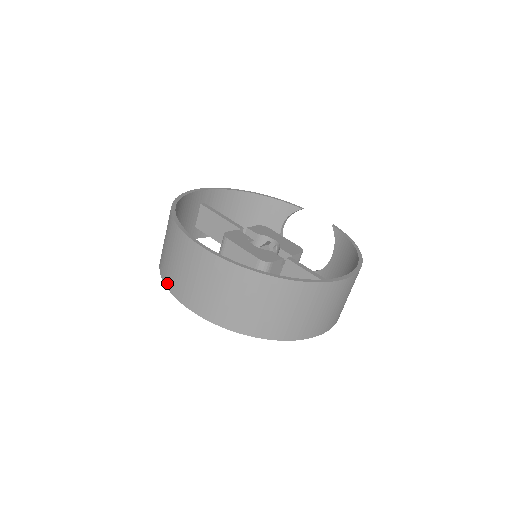
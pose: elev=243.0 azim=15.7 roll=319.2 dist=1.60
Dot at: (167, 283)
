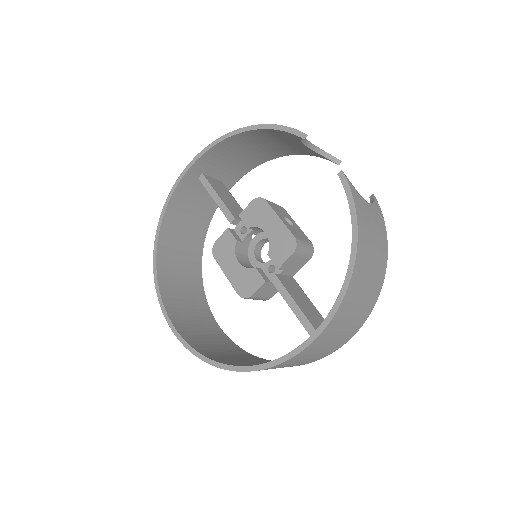
Dot at: occluded
